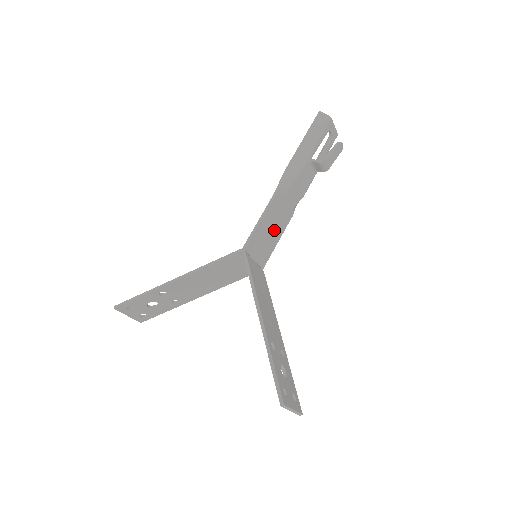
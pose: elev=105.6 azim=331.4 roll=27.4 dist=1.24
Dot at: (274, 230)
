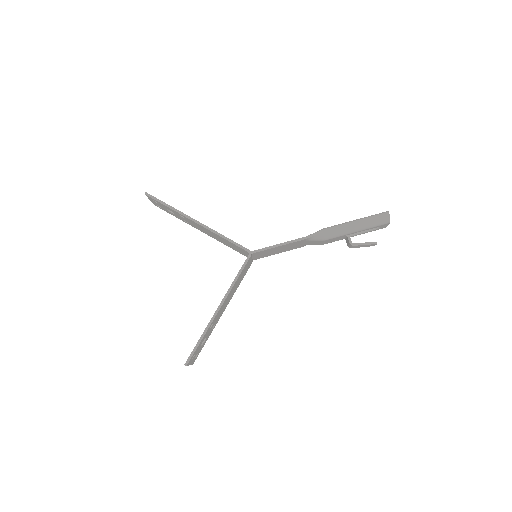
Dot at: (283, 249)
